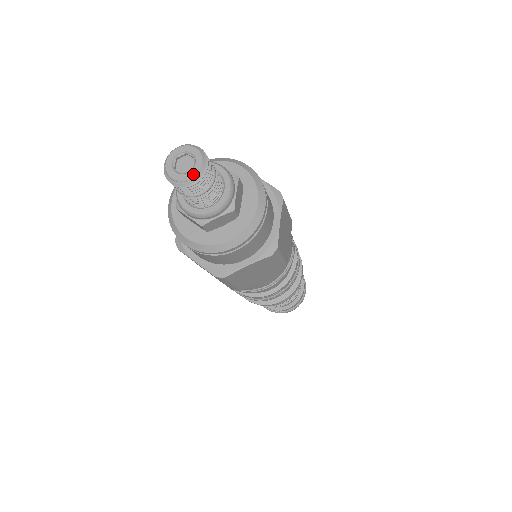
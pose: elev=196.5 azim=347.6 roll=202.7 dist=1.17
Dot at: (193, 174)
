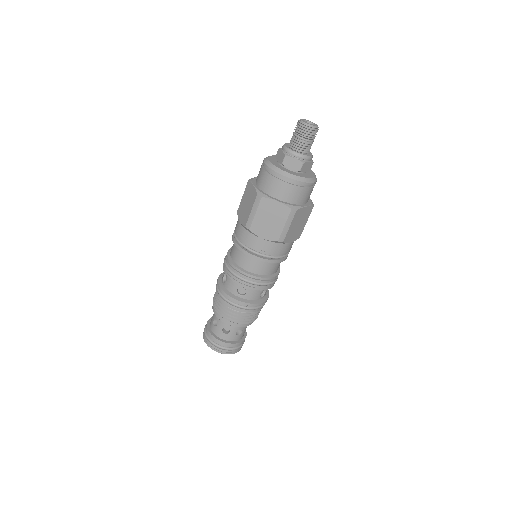
Dot at: (311, 124)
